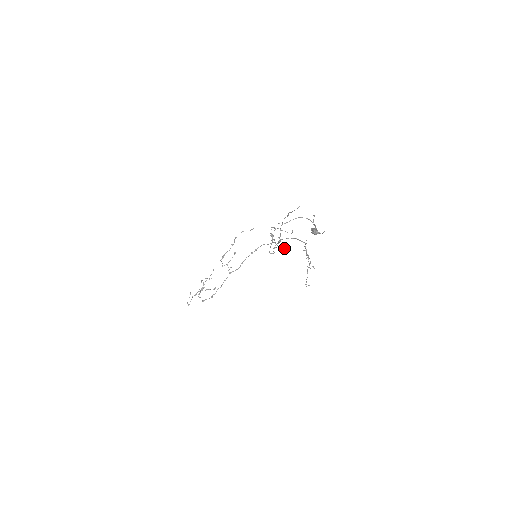
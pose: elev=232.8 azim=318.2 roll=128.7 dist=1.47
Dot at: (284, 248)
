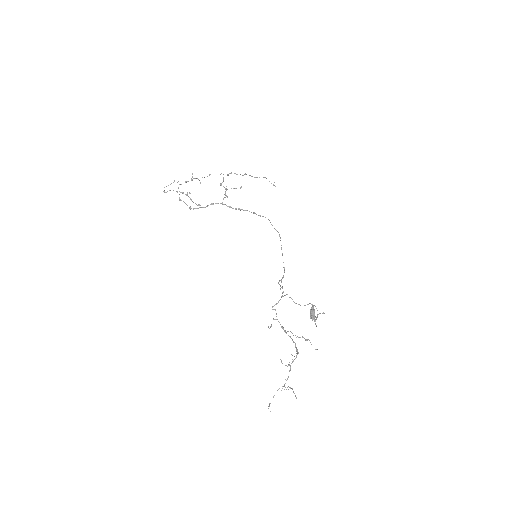
Dot at: (281, 282)
